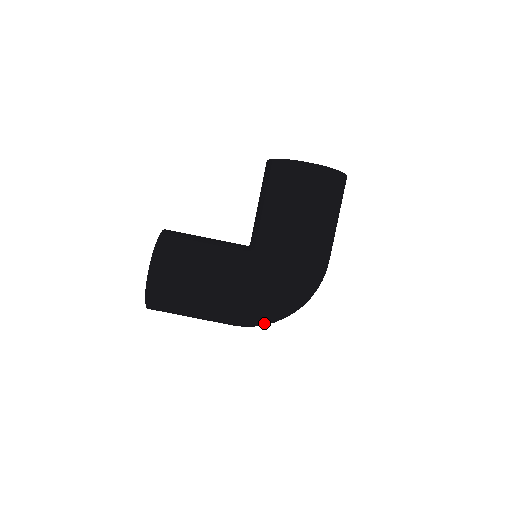
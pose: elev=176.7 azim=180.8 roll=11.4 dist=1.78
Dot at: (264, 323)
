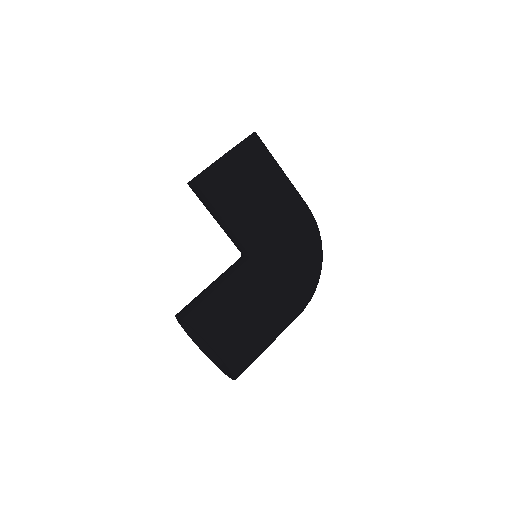
Dot at: occluded
